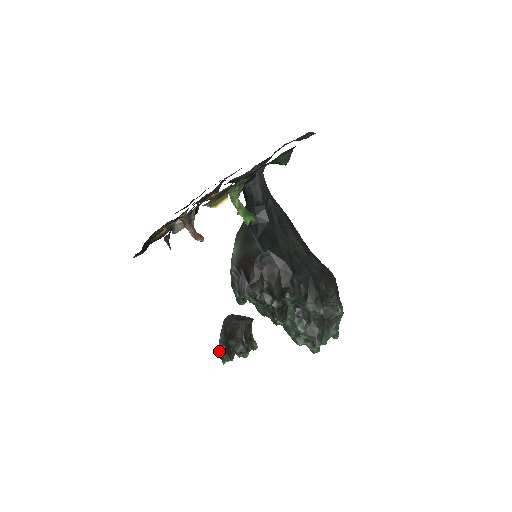
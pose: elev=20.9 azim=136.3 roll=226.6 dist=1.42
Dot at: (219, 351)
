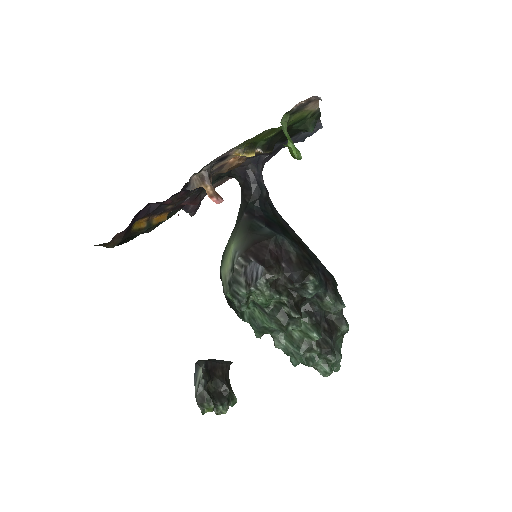
Dot at: (198, 395)
